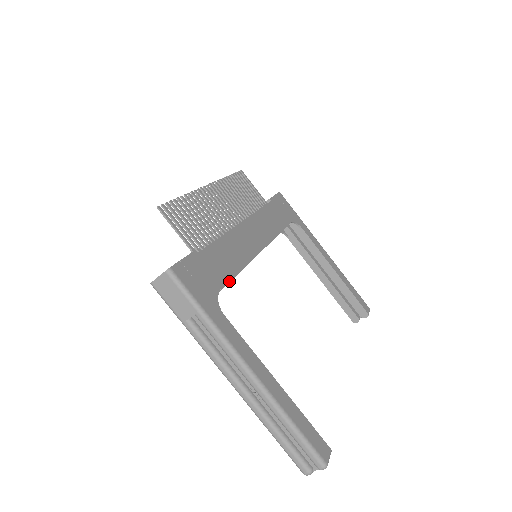
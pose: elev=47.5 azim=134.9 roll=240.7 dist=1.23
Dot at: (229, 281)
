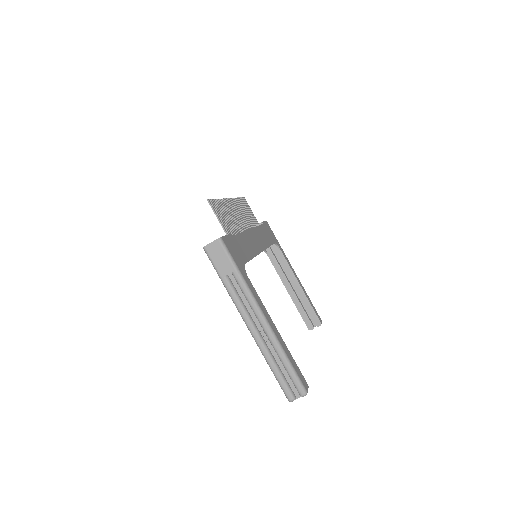
Dot at: occluded
